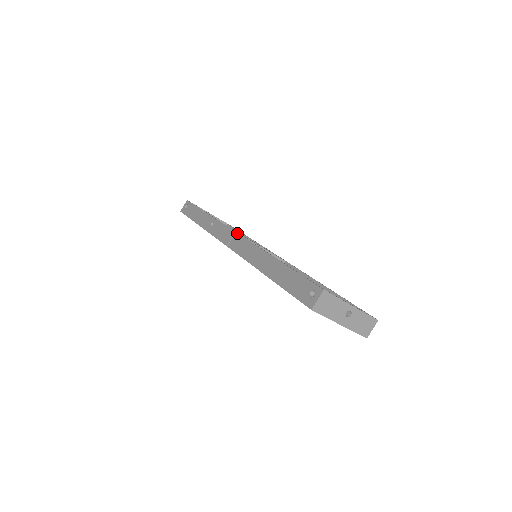
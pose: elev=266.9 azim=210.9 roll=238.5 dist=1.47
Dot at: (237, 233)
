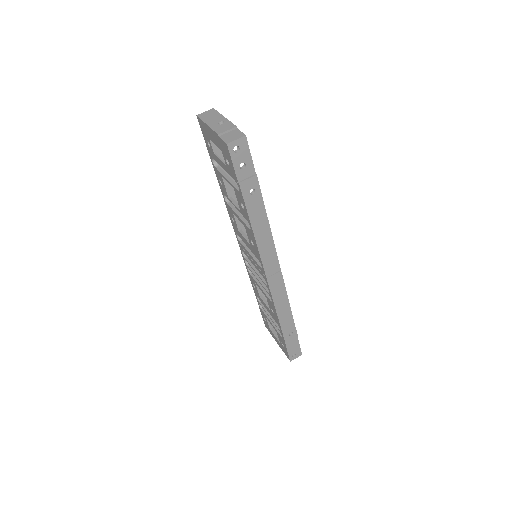
Dot at: occluded
